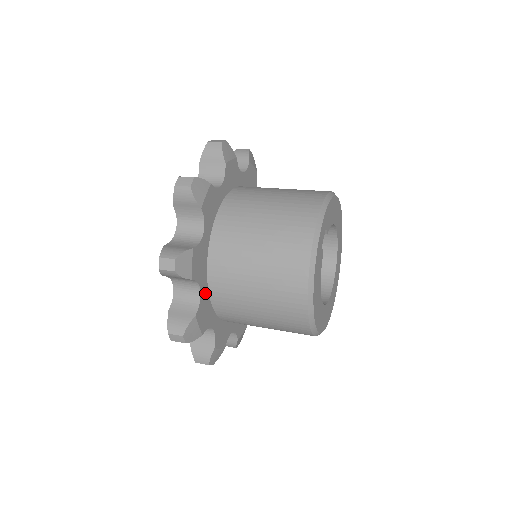
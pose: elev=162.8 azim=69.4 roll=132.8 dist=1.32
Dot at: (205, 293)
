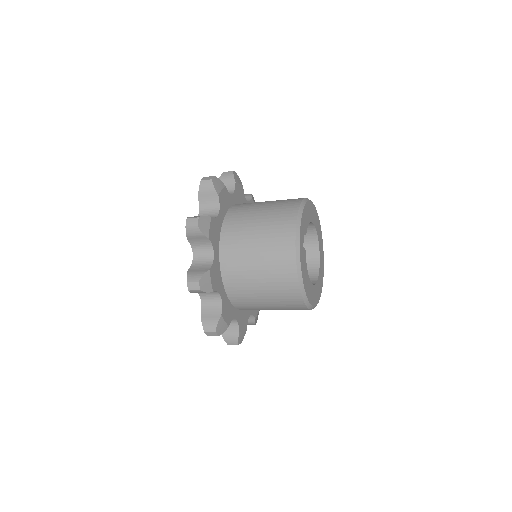
Dot at: (224, 296)
